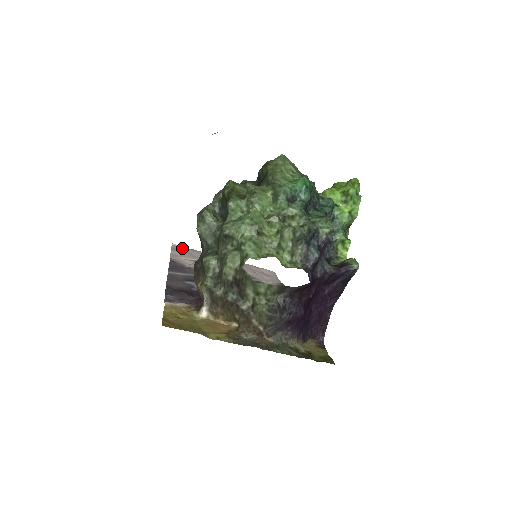
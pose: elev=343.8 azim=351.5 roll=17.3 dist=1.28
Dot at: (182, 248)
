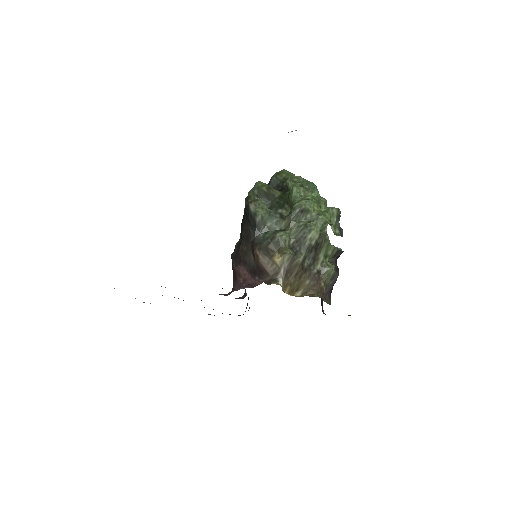
Dot at: occluded
